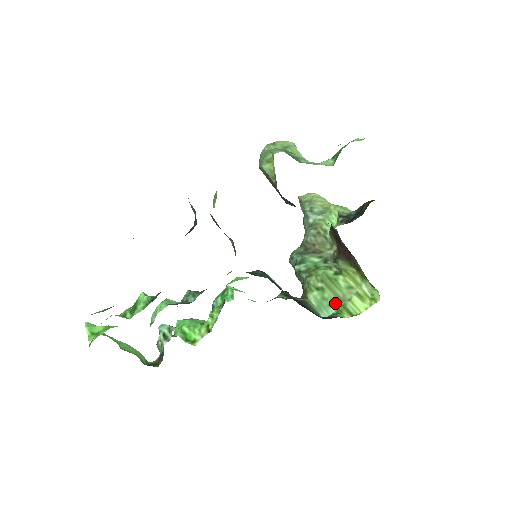
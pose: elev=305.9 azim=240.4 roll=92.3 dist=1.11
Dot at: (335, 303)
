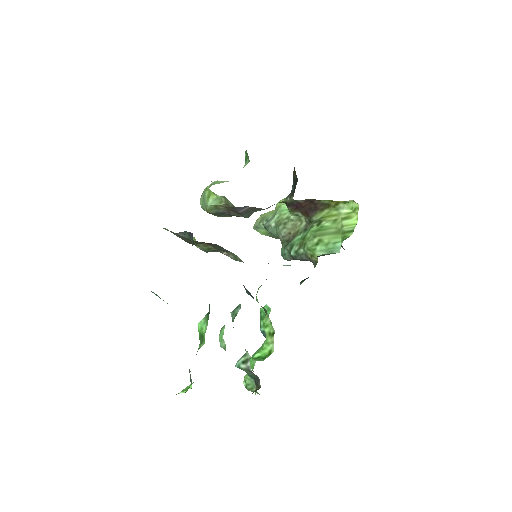
Dot at: (336, 238)
